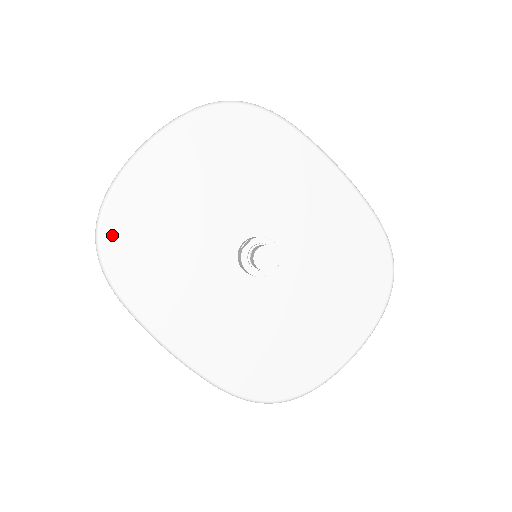
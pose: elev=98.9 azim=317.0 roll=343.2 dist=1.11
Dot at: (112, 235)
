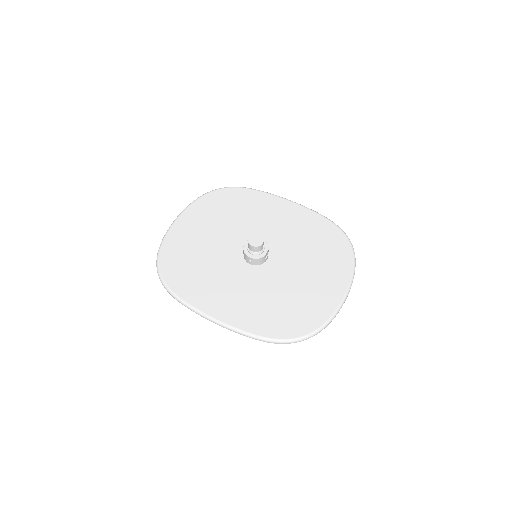
Dot at: (166, 266)
